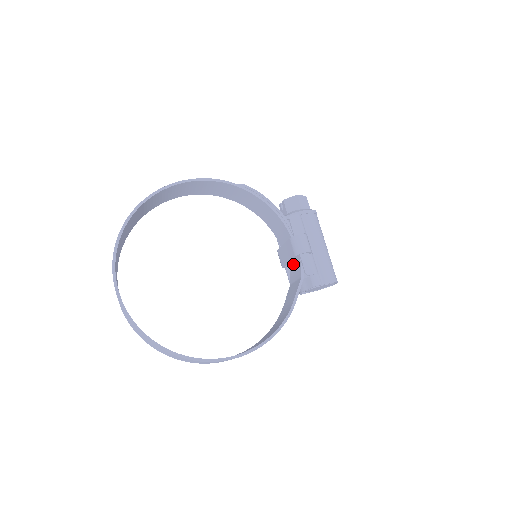
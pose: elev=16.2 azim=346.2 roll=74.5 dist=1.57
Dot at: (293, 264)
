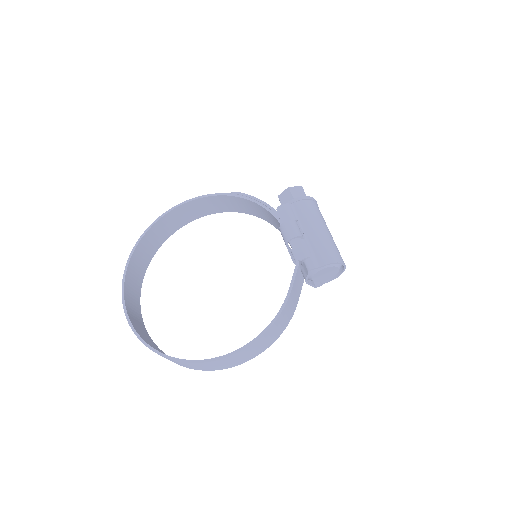
Dot at: occluded
